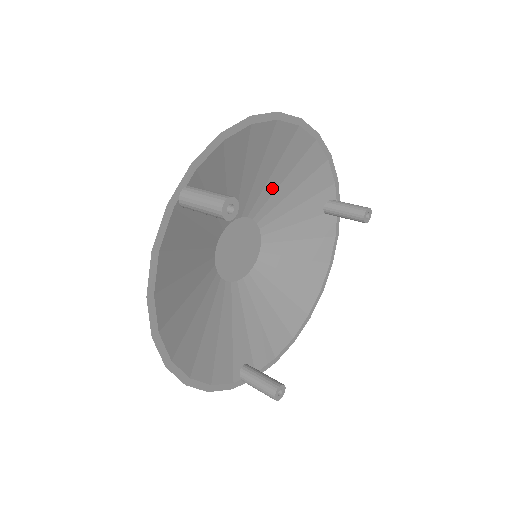
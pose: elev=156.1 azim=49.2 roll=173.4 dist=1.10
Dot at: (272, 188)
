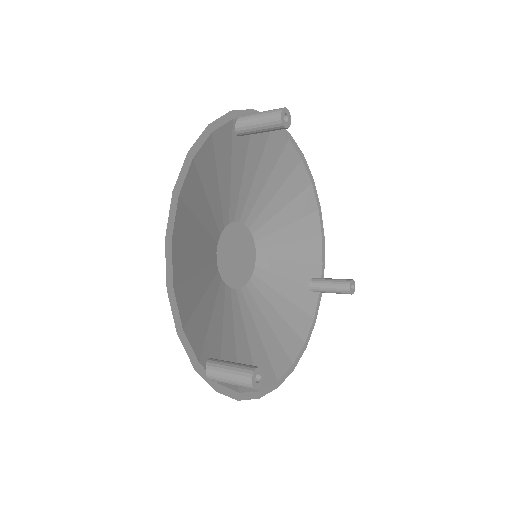
Dot at: (278, 224)
